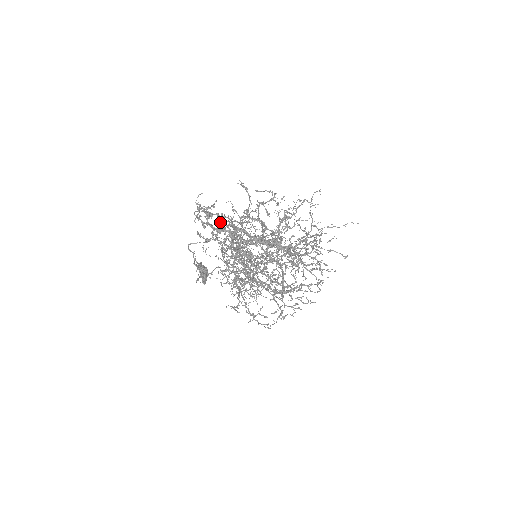
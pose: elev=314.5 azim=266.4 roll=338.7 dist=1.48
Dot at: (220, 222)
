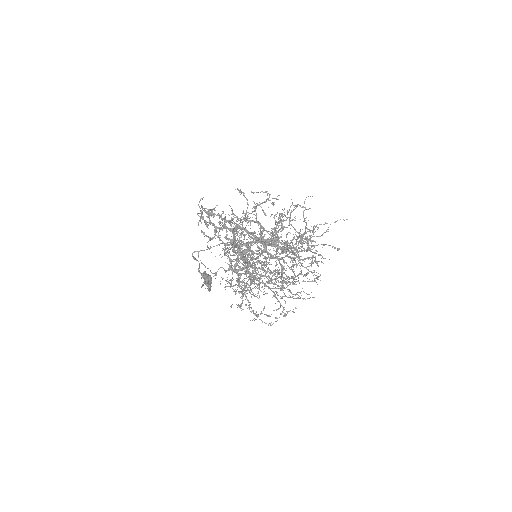
Dot at: occluded
